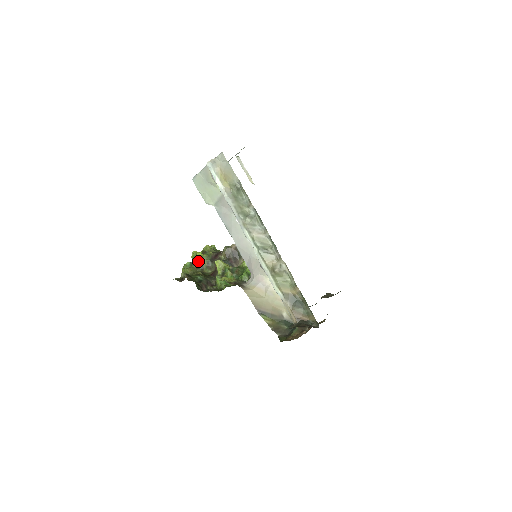
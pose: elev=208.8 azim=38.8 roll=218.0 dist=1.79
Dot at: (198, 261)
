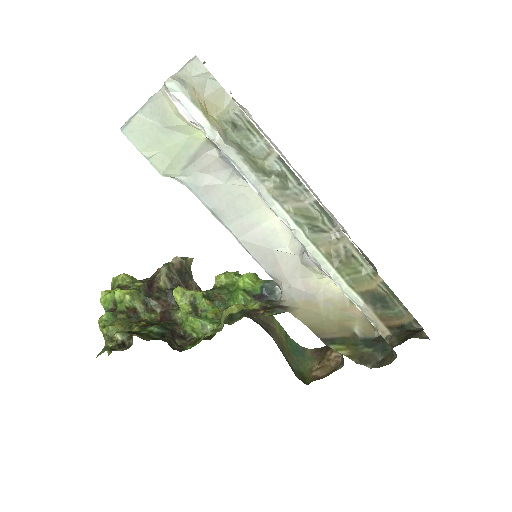
Dot at: (125, 305)
